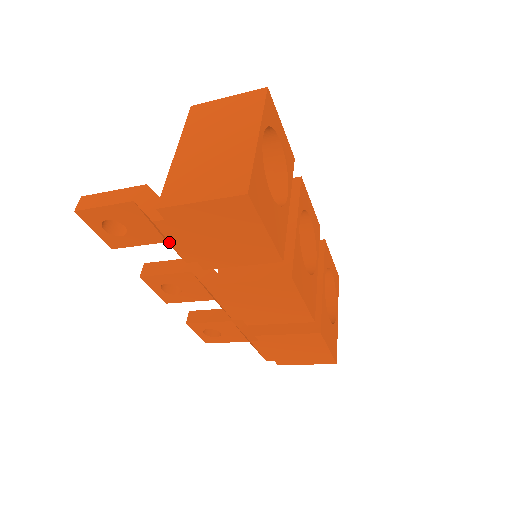
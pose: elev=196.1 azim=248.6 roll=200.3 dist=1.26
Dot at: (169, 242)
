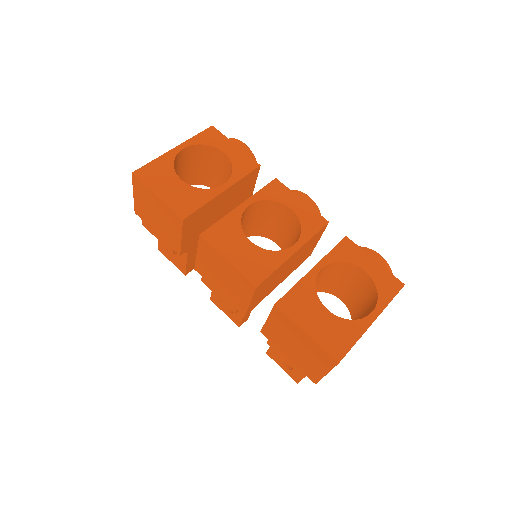
Dot at: occluded
